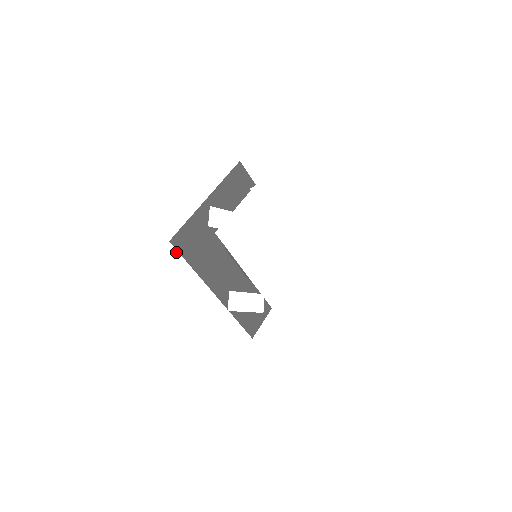
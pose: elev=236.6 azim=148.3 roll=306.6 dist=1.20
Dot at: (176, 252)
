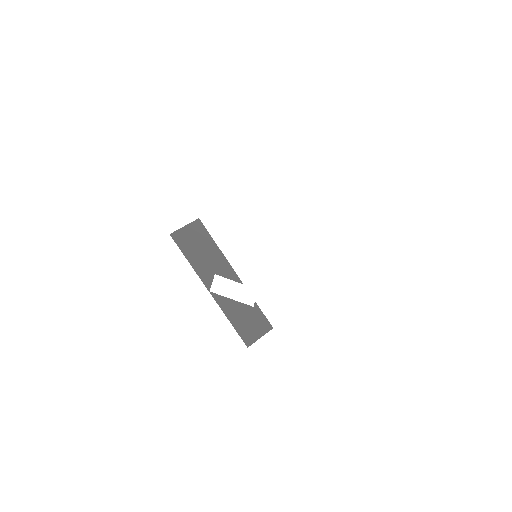
Dot at: (159, 221)
